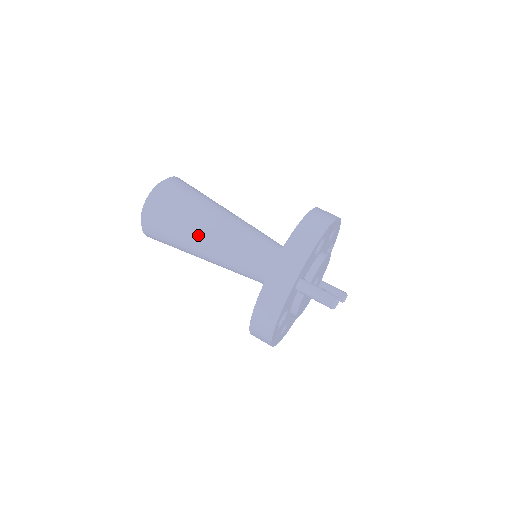
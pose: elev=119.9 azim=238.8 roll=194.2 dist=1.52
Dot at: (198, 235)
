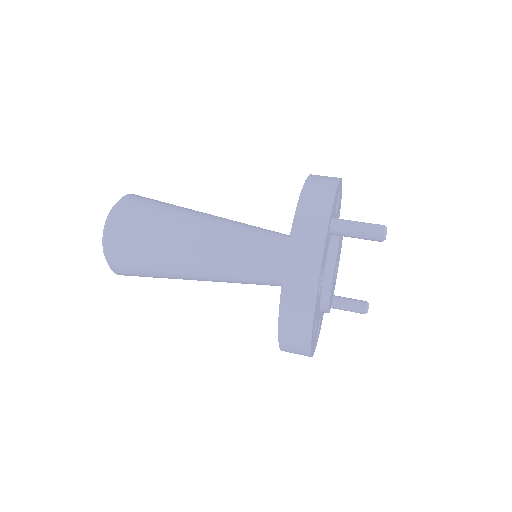
Dot at: (184, 230)
